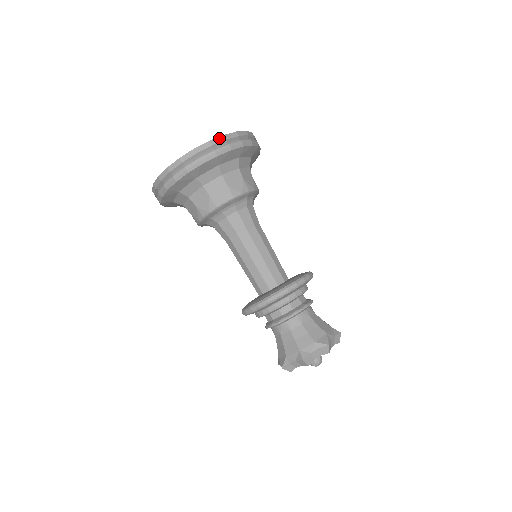
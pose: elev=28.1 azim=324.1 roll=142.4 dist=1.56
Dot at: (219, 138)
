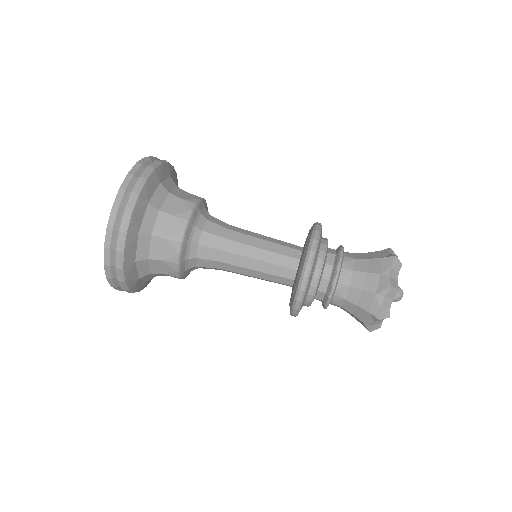
Dot at: (111, 215)
